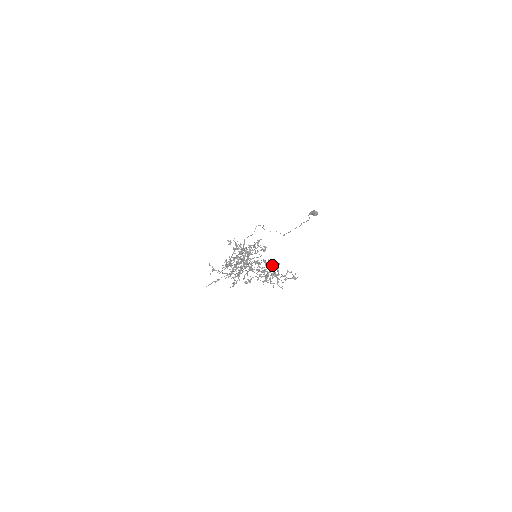
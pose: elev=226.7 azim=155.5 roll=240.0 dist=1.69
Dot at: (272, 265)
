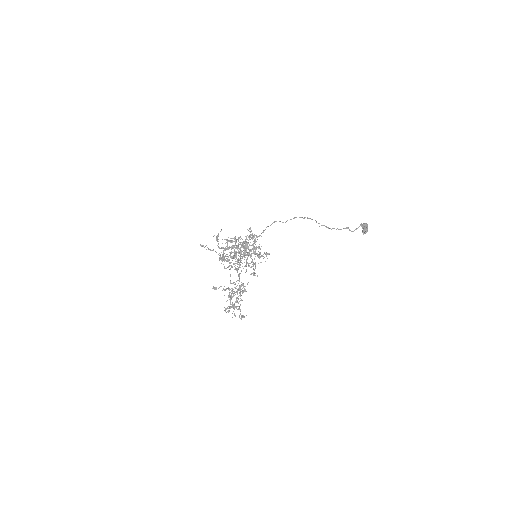
Dot at: (237, 300)
